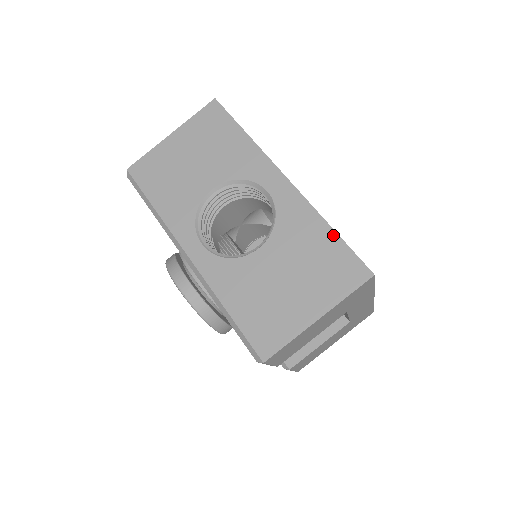
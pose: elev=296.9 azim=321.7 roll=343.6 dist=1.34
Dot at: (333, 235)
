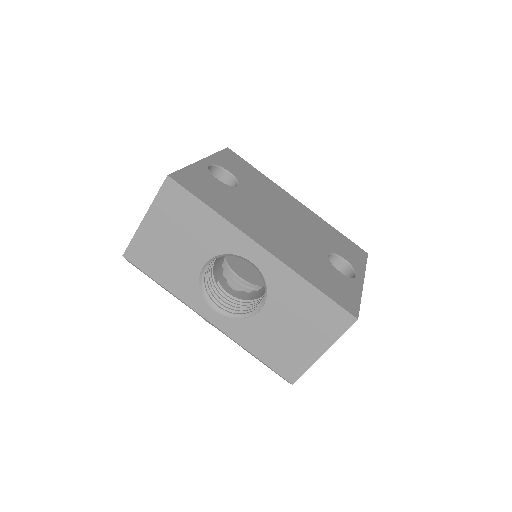
Dot at: (317, 293)
